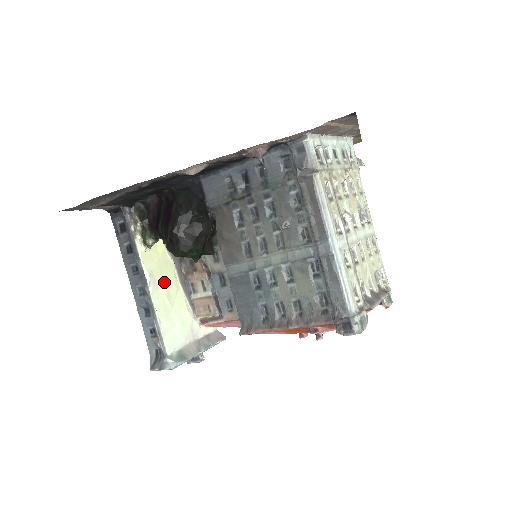
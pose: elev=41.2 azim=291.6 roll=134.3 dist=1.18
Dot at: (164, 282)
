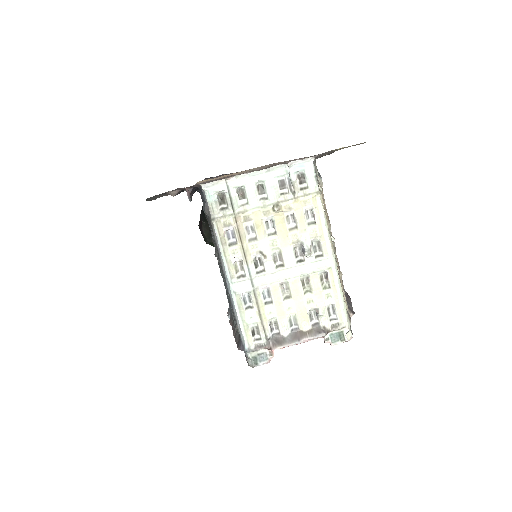
Dot at: occluded
